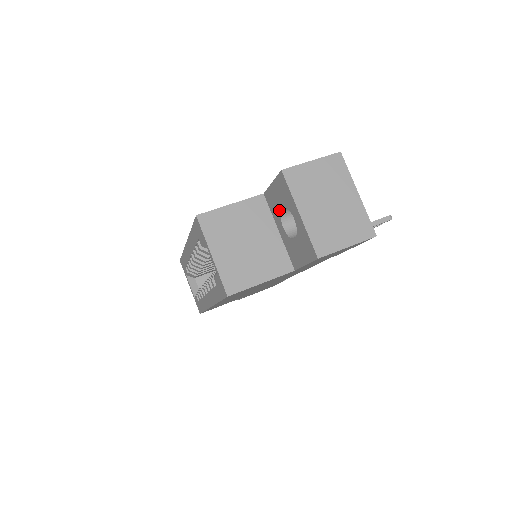
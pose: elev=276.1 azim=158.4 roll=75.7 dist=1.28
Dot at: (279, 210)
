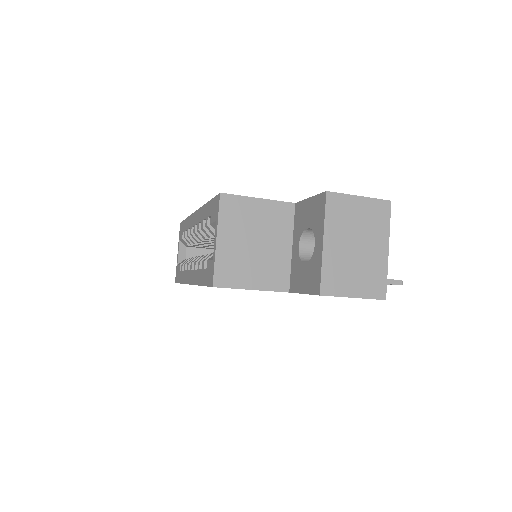
Dot at: (303, 227)
